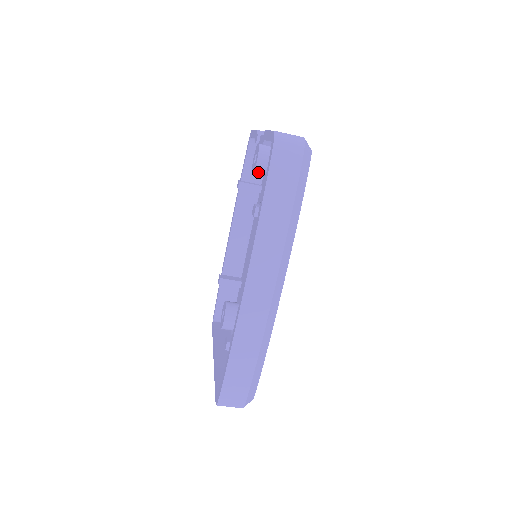
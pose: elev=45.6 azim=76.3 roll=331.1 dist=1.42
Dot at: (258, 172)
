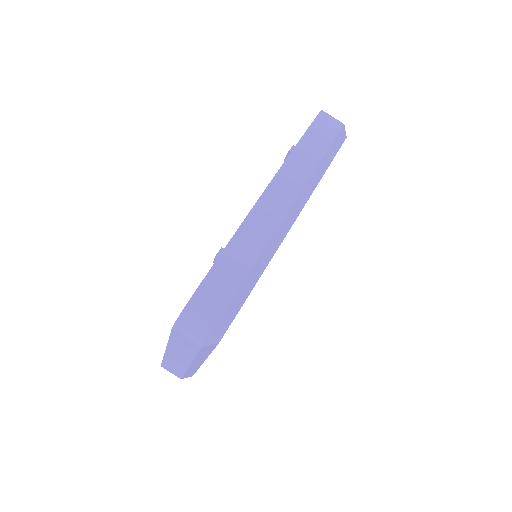
Dot at: occluded
